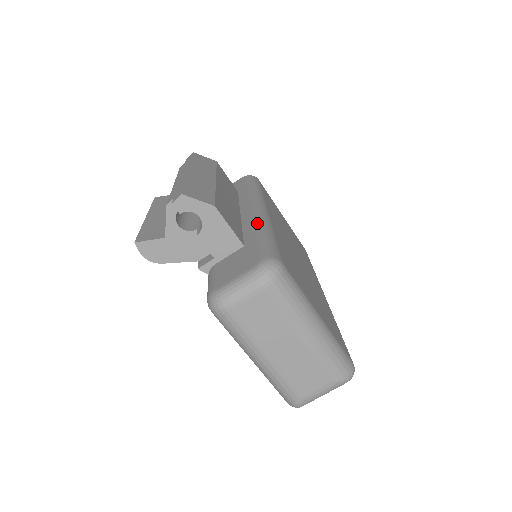
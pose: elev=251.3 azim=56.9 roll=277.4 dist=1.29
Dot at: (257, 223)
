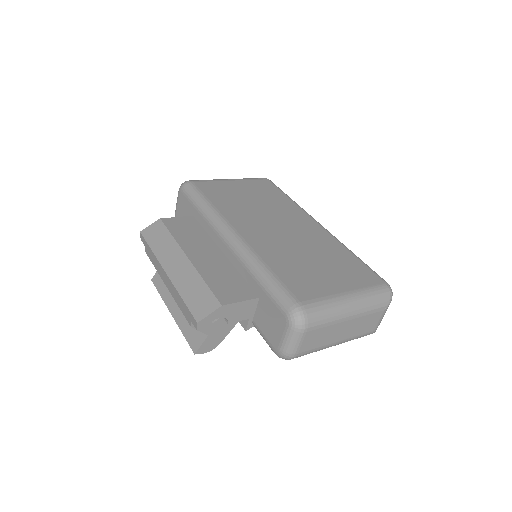
Dot at: (247, 266)
